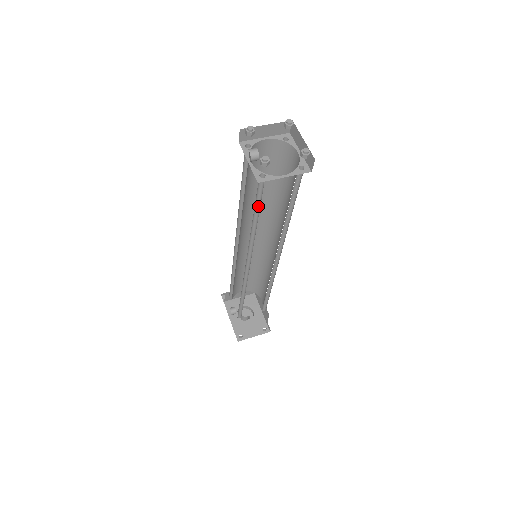
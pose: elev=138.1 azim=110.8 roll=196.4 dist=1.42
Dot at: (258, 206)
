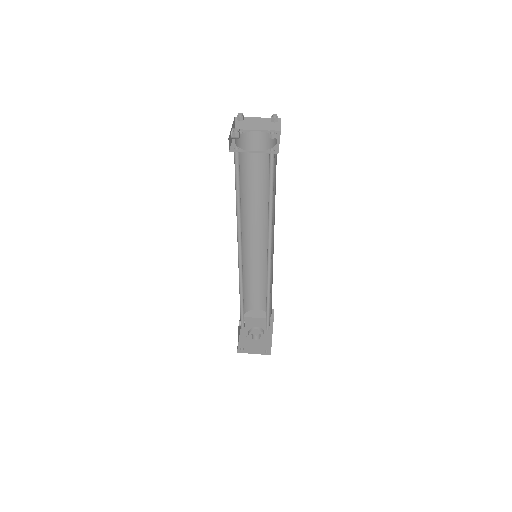
Dot at: (239, 184)
